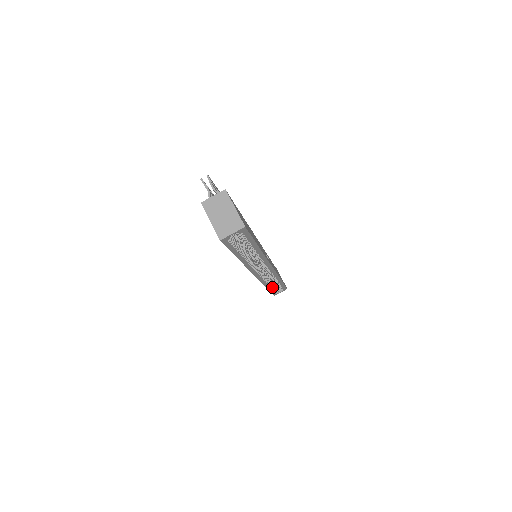
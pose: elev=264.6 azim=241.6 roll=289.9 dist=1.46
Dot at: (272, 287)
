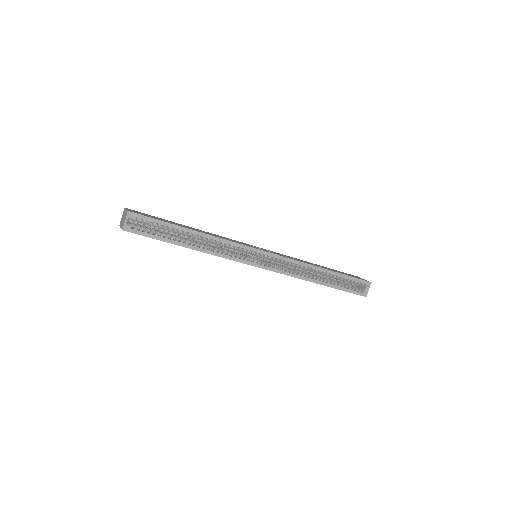
Dot at: (328, 282)
